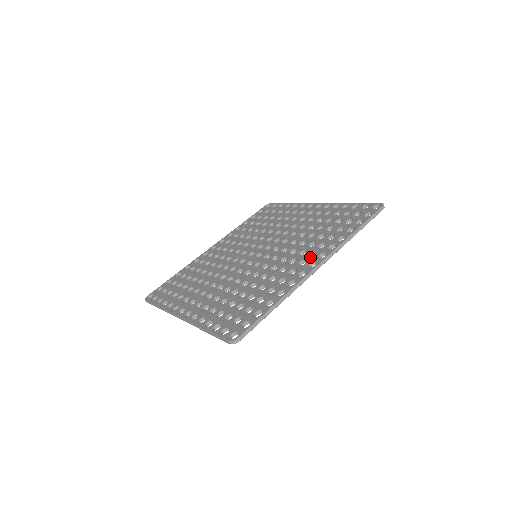
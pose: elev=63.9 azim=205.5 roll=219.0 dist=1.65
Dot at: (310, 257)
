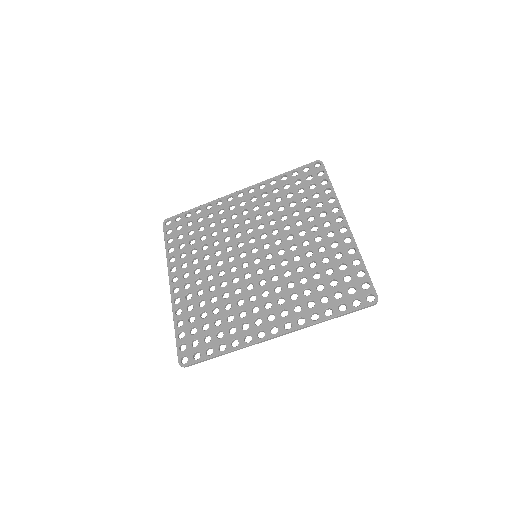
Dot at: (280, 316)
